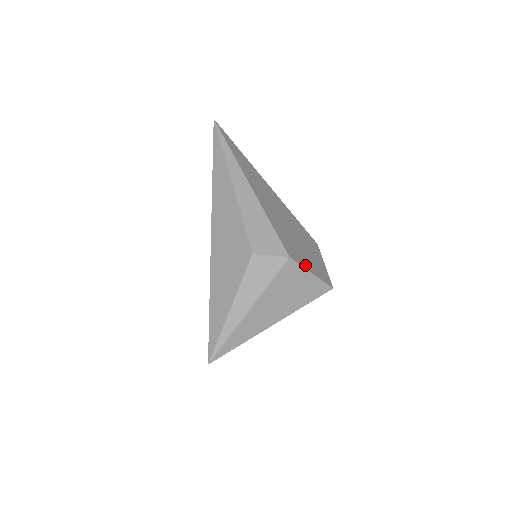
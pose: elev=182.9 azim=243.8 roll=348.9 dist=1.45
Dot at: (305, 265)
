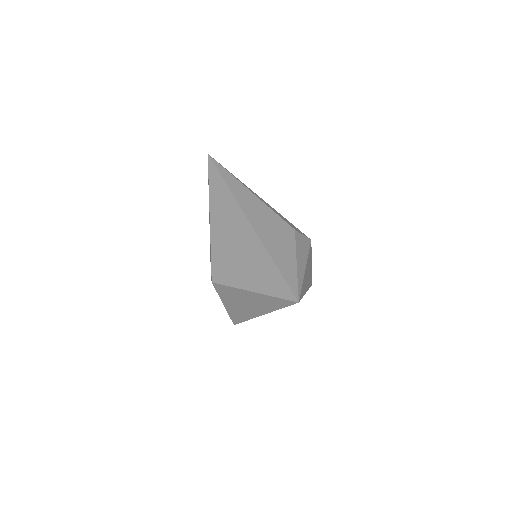
Dot at: occluded
